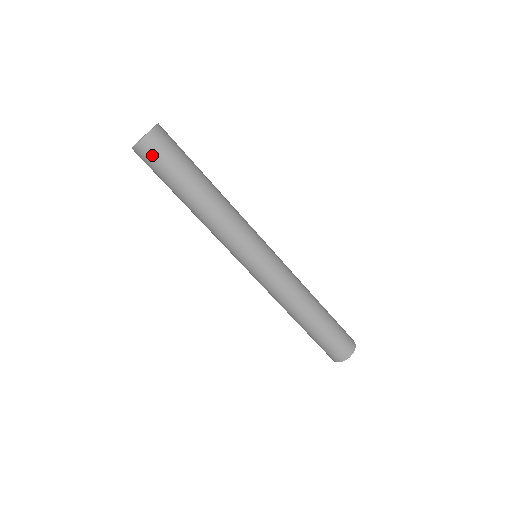
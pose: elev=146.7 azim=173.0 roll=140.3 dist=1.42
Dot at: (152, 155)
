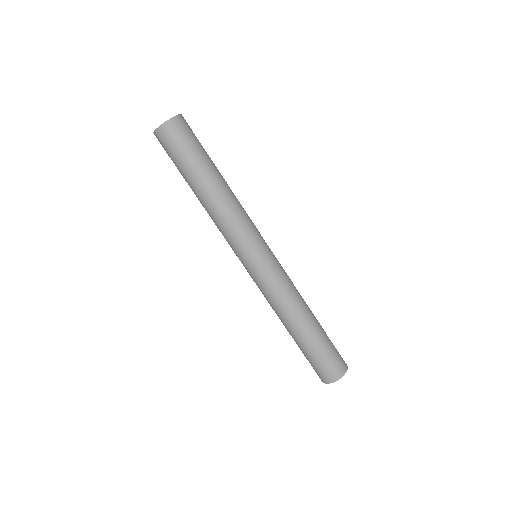
Dot at: (184, 131)
